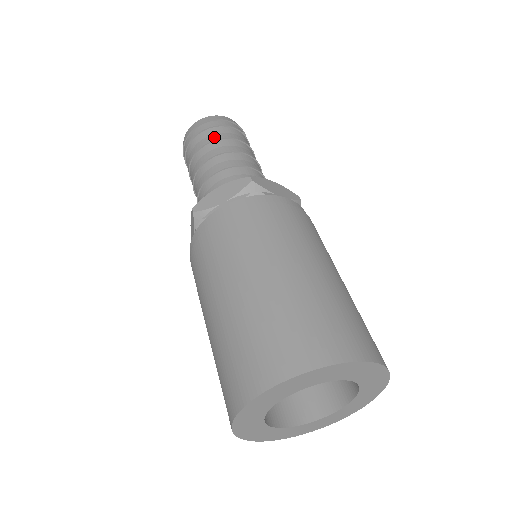
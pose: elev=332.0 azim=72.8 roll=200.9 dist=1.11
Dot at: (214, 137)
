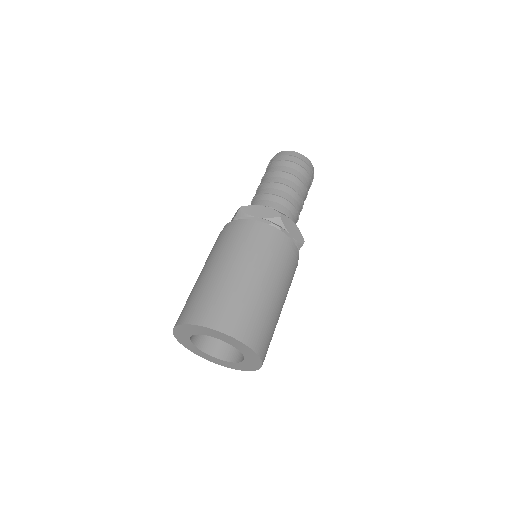
Dot at: (267, 172)
